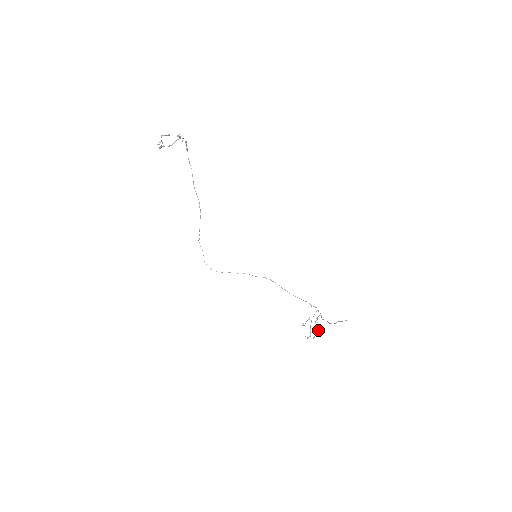
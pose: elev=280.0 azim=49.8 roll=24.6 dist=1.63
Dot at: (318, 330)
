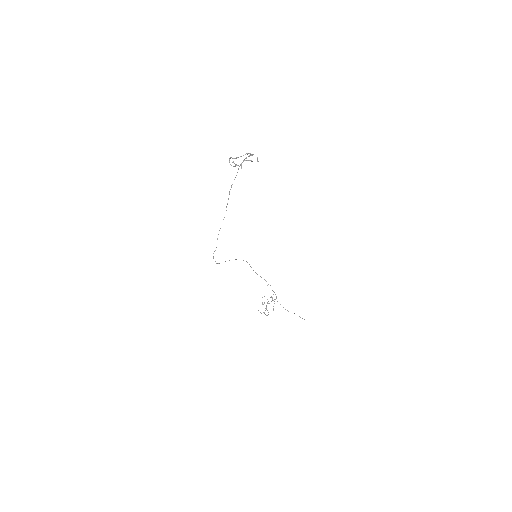
Dot at: occluded
